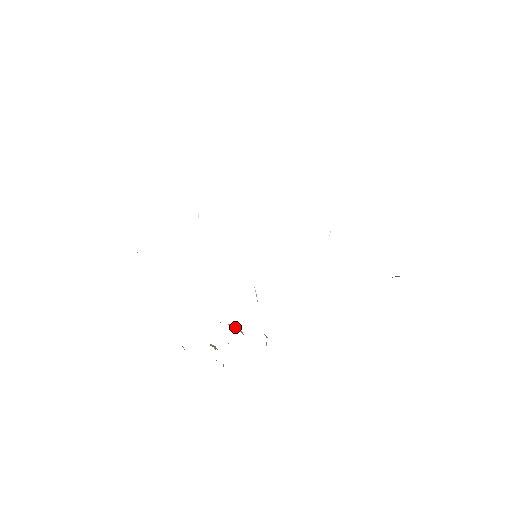
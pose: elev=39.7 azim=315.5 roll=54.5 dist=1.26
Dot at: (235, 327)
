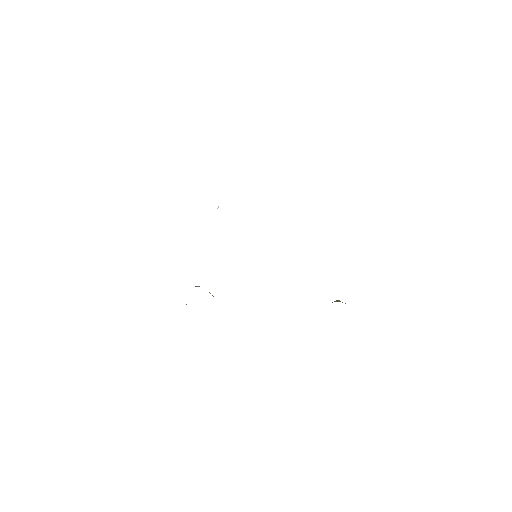
Dot at: (212, 295)
